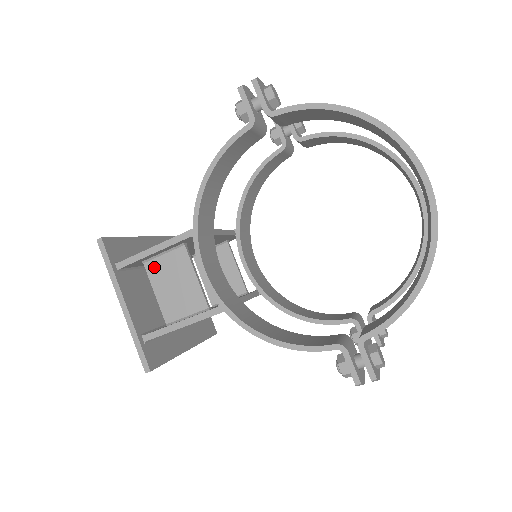
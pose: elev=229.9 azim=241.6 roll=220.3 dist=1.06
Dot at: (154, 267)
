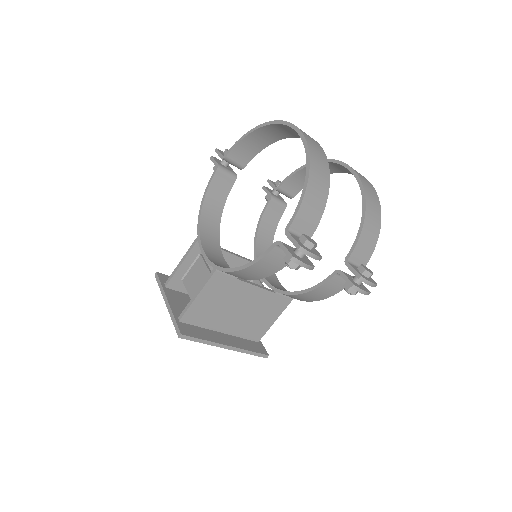
Dot at: (187, 279)
